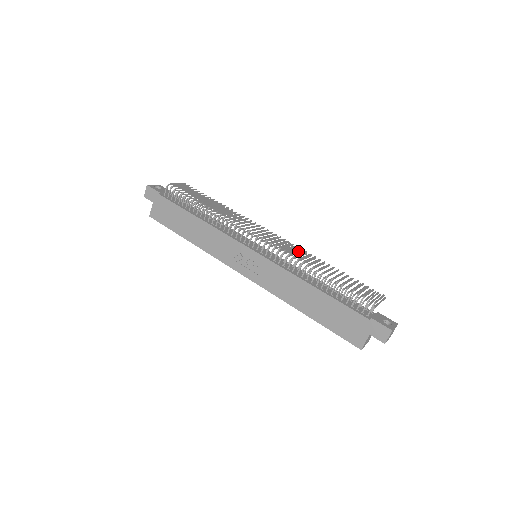
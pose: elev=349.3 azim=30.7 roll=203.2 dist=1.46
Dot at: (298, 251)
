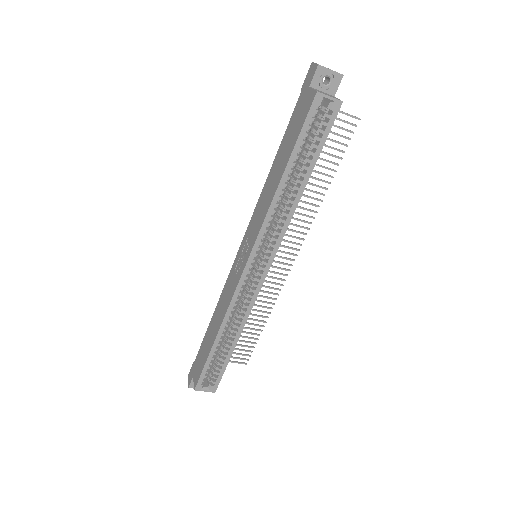
Dot at: occluded
